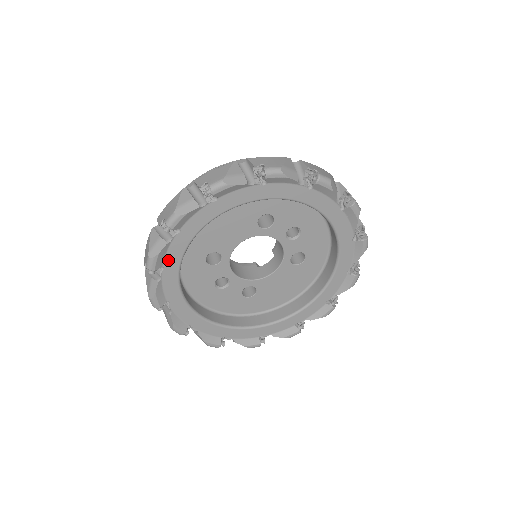
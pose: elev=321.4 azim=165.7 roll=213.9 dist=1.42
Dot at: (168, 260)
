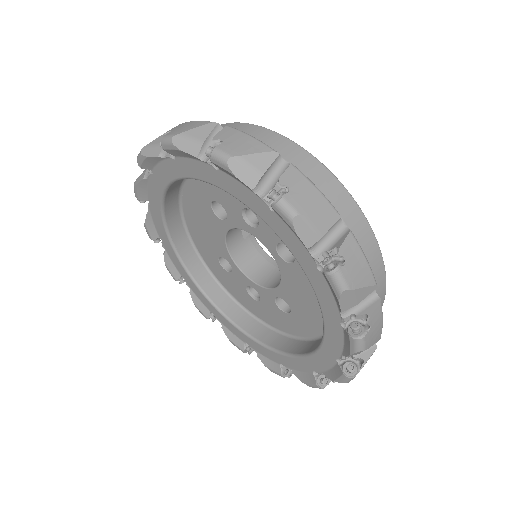
Dot at: (179, 269)
